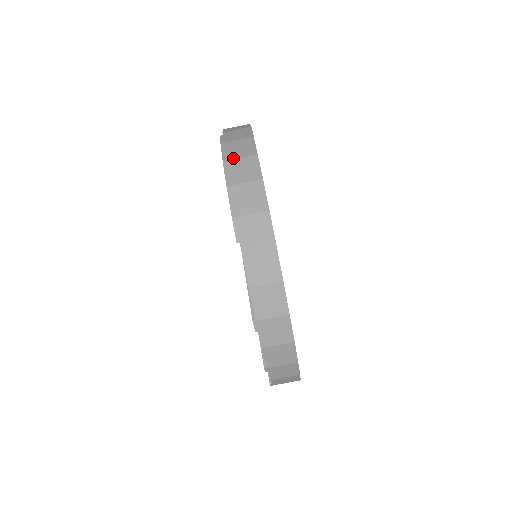
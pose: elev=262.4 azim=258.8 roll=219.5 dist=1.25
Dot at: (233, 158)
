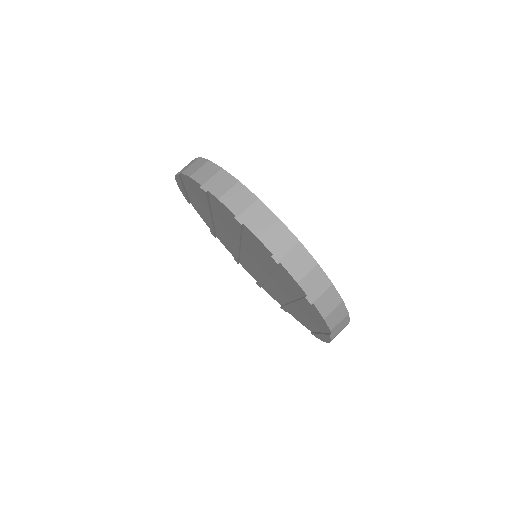
Dot at: occluded
